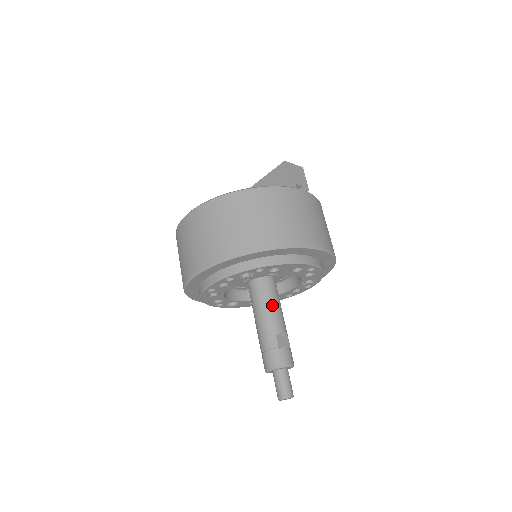
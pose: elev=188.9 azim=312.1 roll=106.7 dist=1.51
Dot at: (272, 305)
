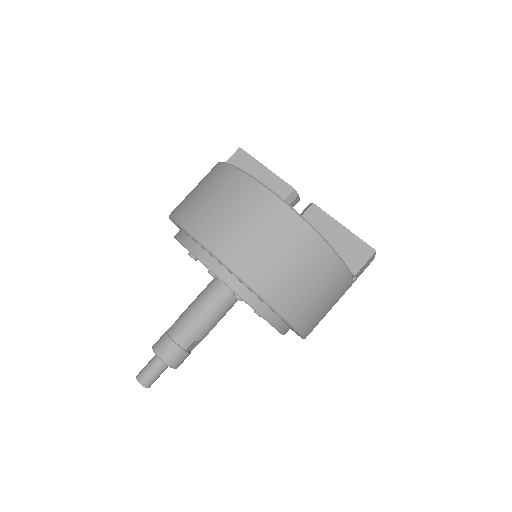
Dot at: (220, 315)
